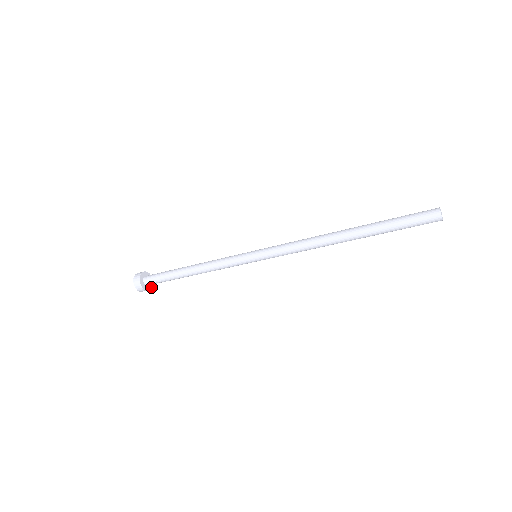
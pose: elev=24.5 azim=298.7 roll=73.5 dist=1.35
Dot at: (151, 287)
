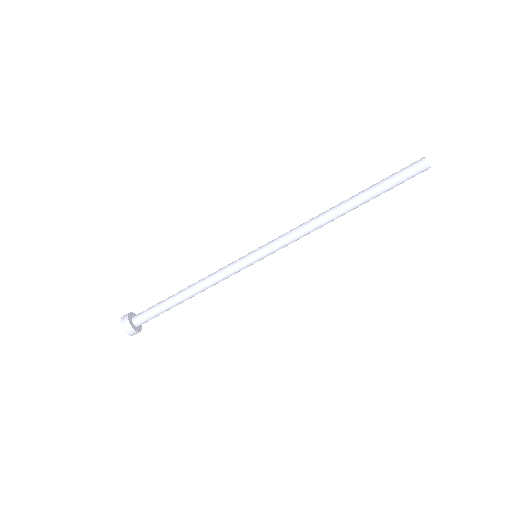
Dot at: (141, 326)
